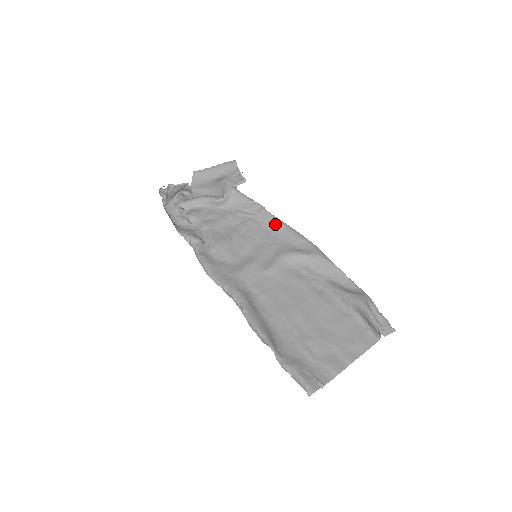
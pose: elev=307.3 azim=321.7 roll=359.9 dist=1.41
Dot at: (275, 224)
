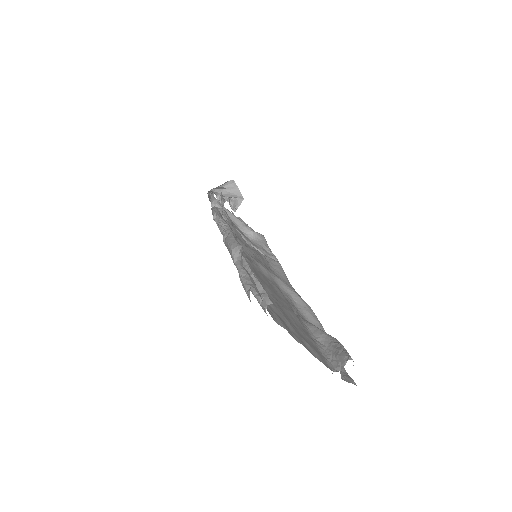
Dot at: (282, 273)
